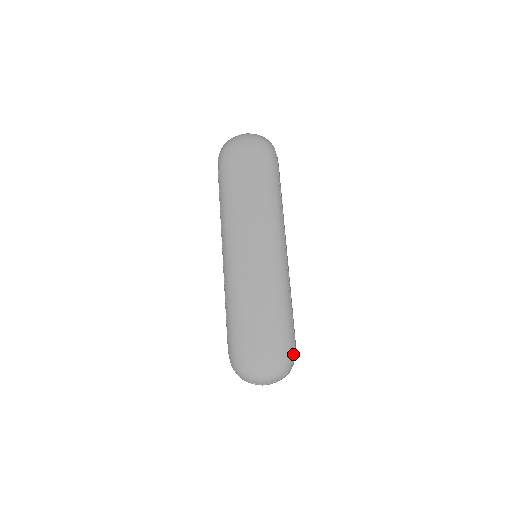
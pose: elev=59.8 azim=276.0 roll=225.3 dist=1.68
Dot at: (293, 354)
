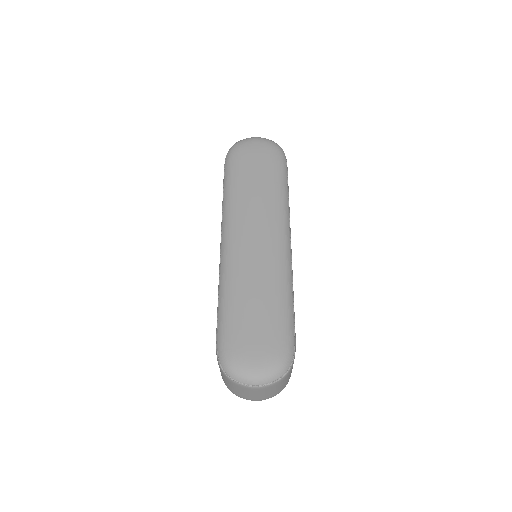
Dot at: (292, 353)
